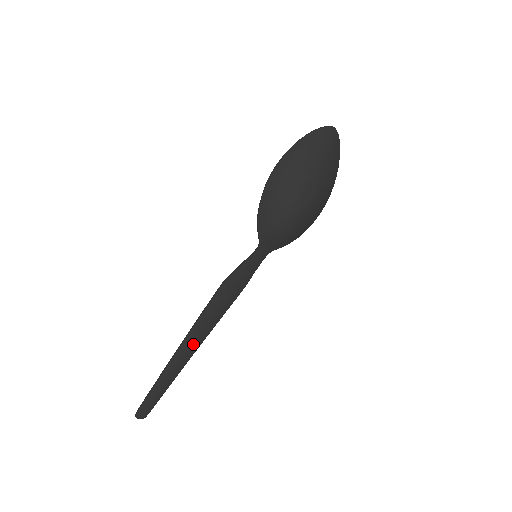
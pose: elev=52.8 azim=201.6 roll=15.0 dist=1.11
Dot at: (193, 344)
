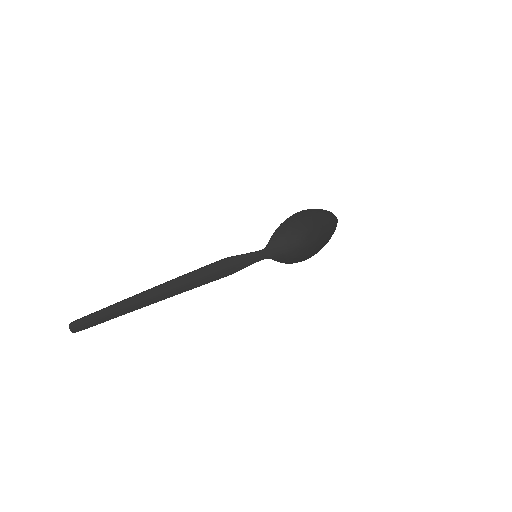
Dot at: (168, 291)
